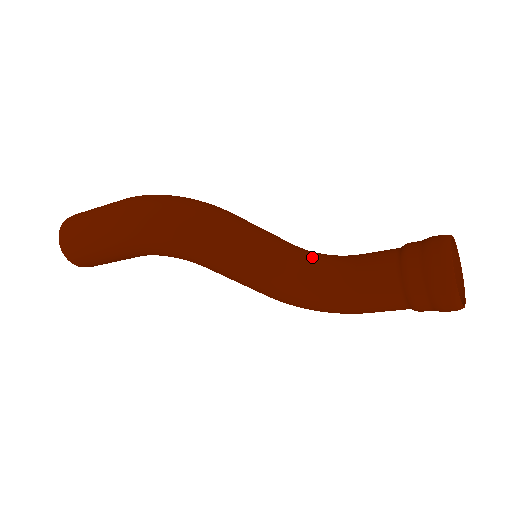
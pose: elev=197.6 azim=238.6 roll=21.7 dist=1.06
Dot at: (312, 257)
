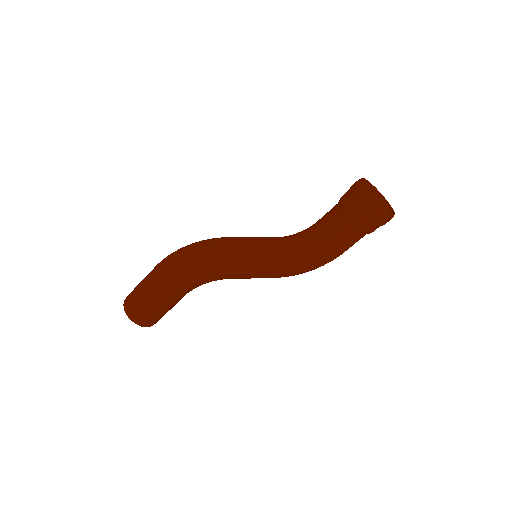
Dot at: (290, 238)
